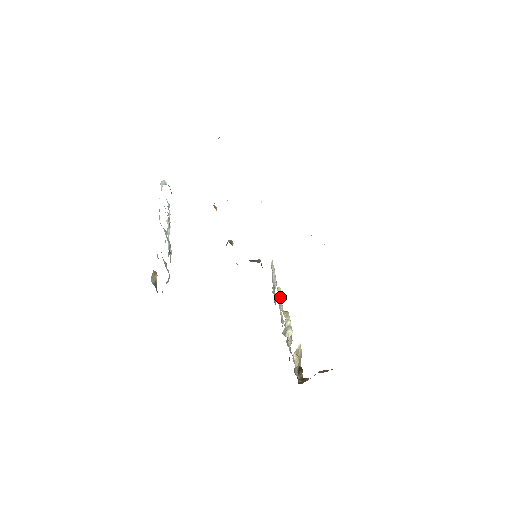
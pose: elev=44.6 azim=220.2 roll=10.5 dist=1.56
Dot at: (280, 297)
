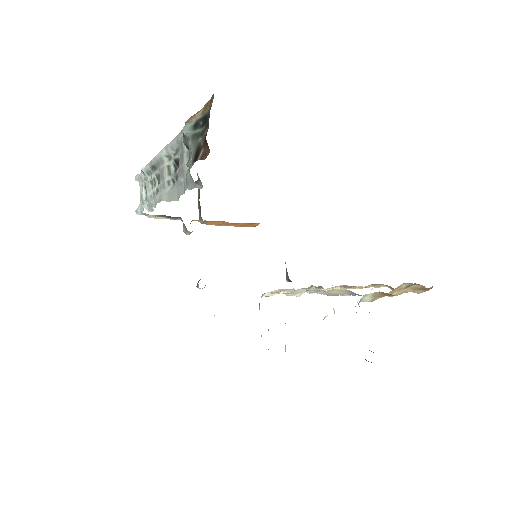
Dot at: (285, 323)
